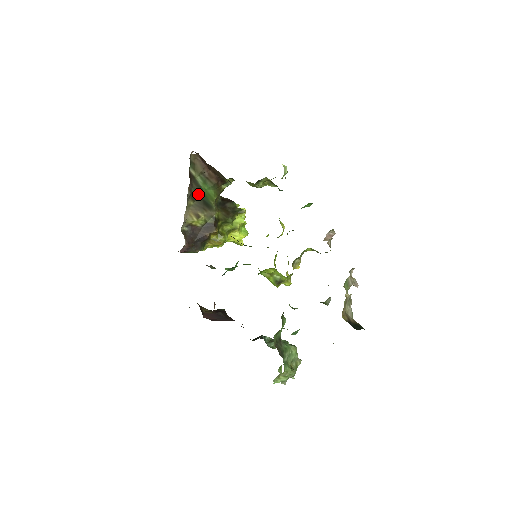
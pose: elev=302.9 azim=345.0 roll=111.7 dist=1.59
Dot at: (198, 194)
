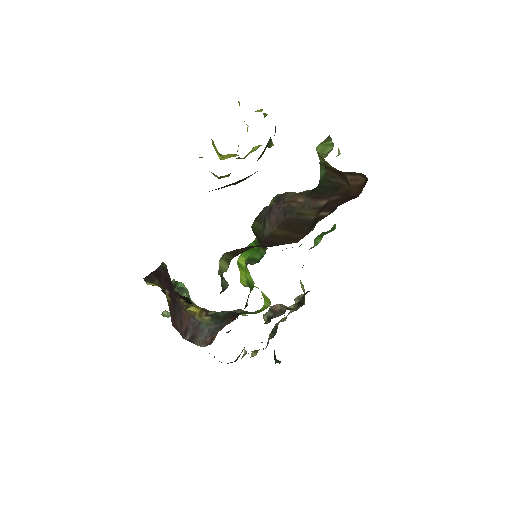
Dot at: occluded
